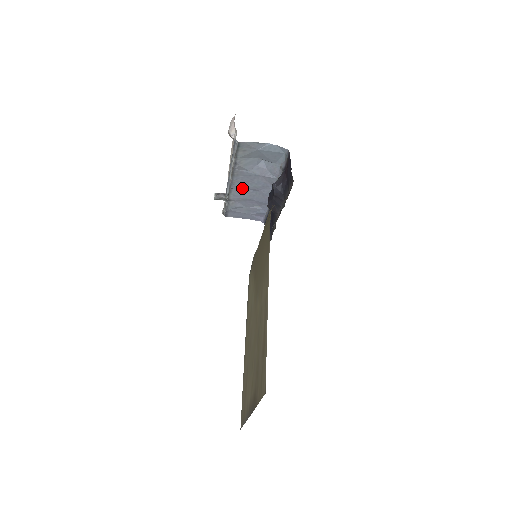
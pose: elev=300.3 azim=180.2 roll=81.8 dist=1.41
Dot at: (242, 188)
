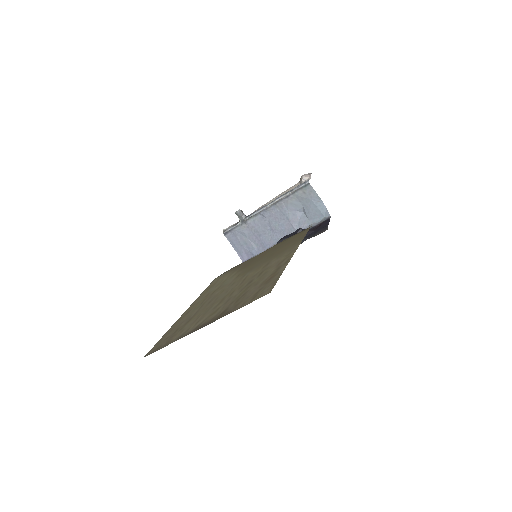
Dot at: (266, 220)
